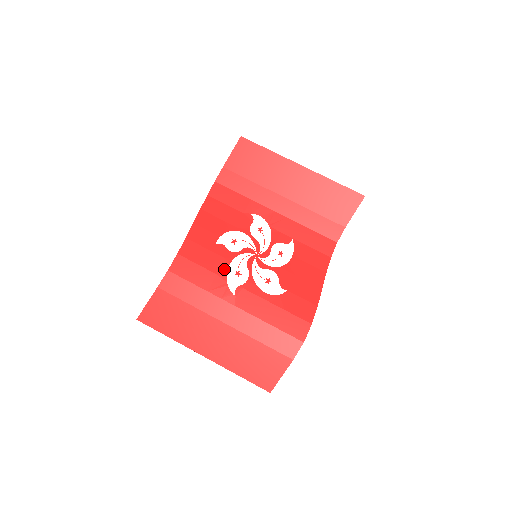
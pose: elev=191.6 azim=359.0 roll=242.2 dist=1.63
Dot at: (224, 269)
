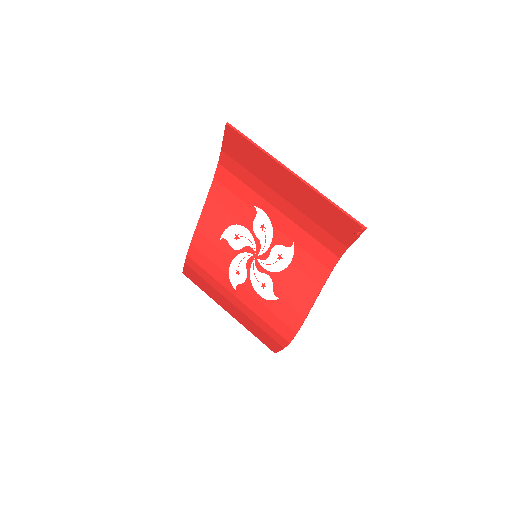
Dot at: (227, 266)
